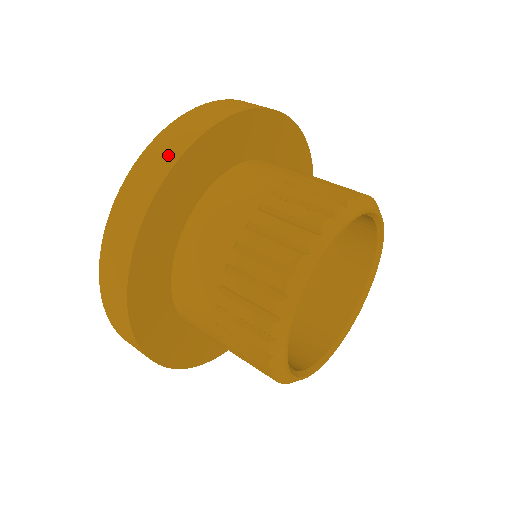
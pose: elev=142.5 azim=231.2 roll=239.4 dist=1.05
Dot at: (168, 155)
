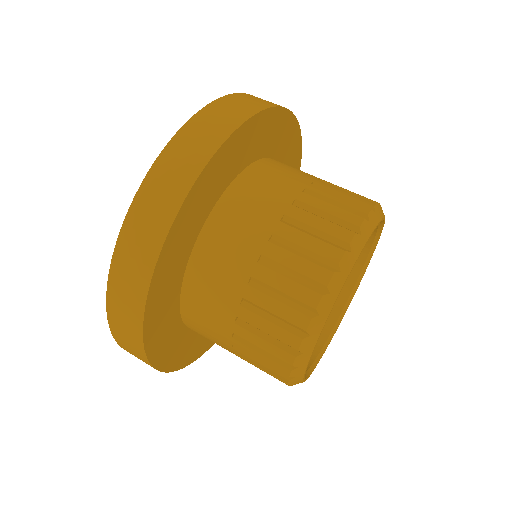
Dot at: (131, 327)
